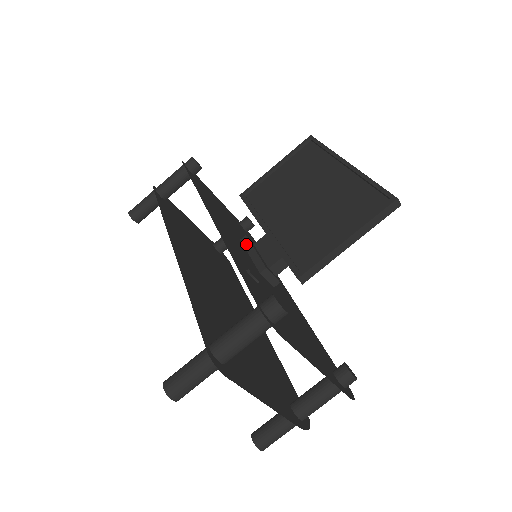
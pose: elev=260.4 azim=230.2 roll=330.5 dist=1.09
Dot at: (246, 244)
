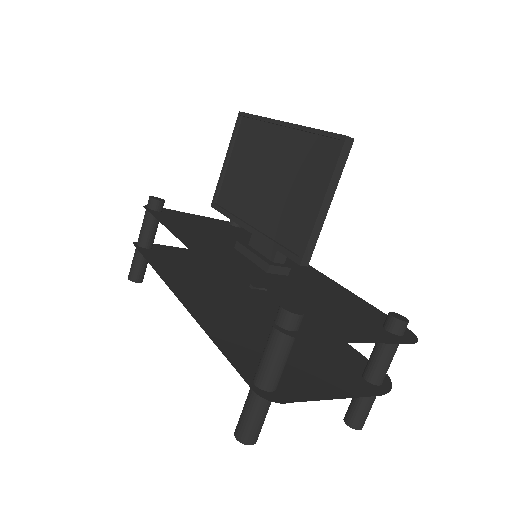
Dot at: (241, 250)
